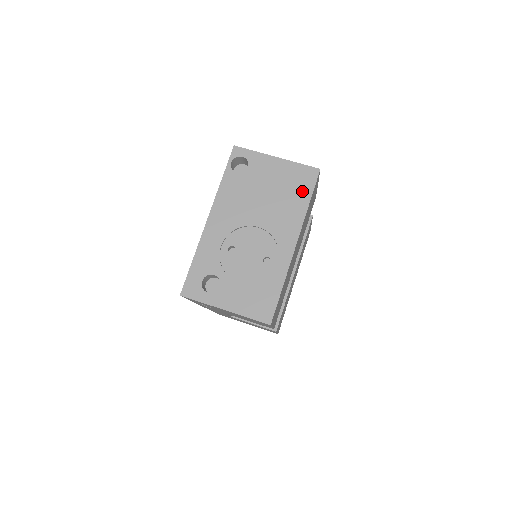
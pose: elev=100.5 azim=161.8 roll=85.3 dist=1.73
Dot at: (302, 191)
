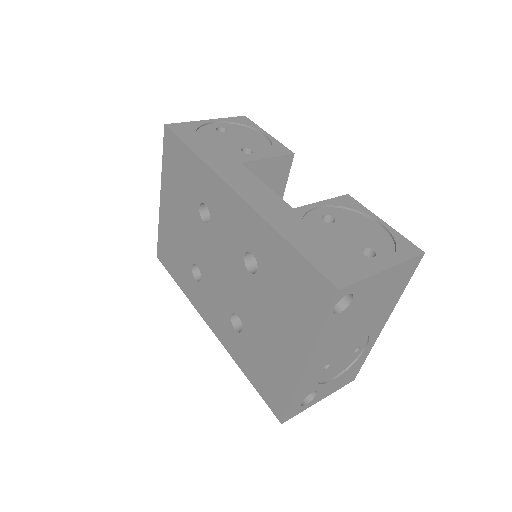
Dot at: (402, 284)
